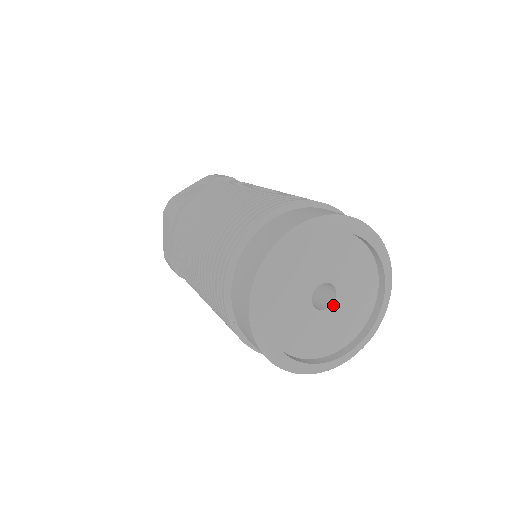
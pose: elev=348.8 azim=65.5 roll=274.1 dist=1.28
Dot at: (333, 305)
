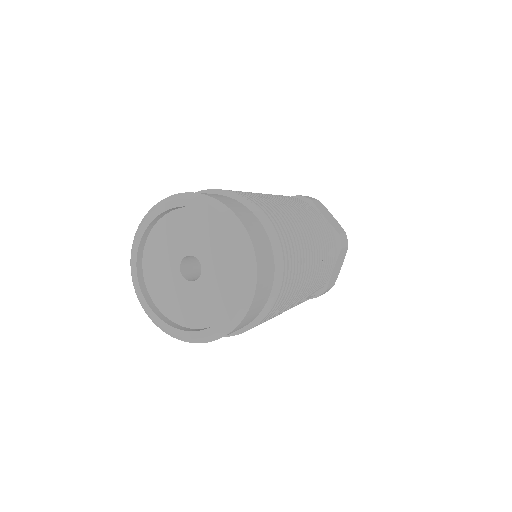
Dot at: (197, 281)
